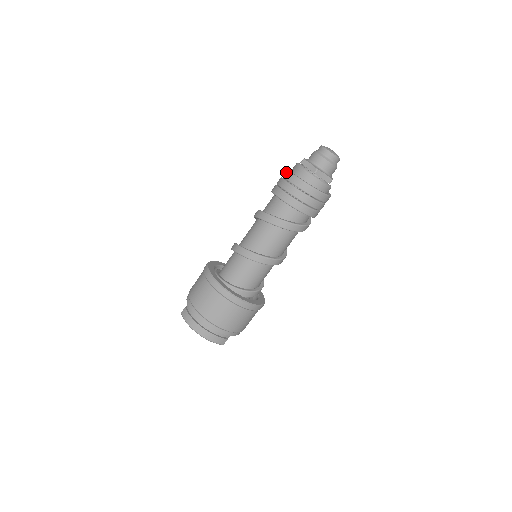
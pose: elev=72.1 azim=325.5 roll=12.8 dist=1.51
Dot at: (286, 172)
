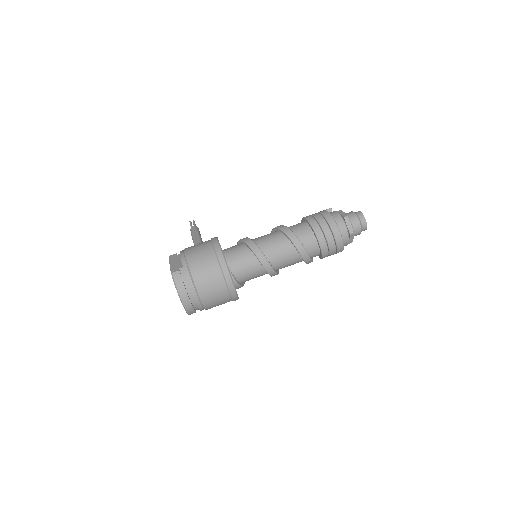
Dot at: (331, 217)
